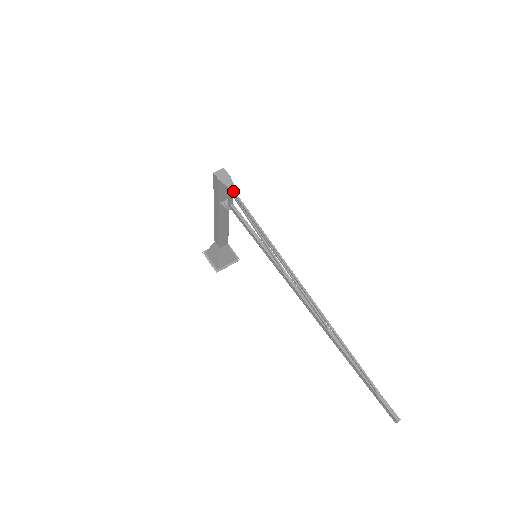
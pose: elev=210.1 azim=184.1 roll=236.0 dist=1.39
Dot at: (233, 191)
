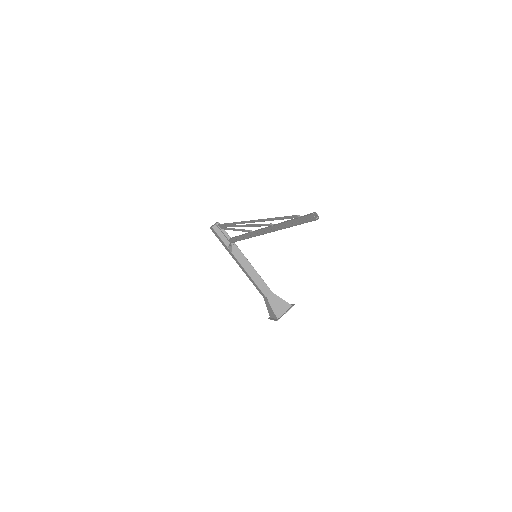
Dot at: (219, 225)
